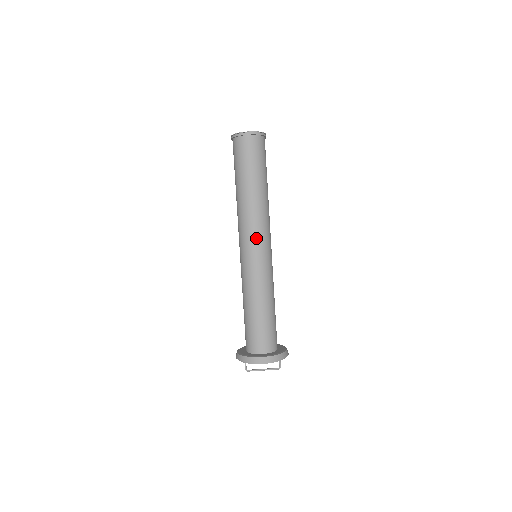
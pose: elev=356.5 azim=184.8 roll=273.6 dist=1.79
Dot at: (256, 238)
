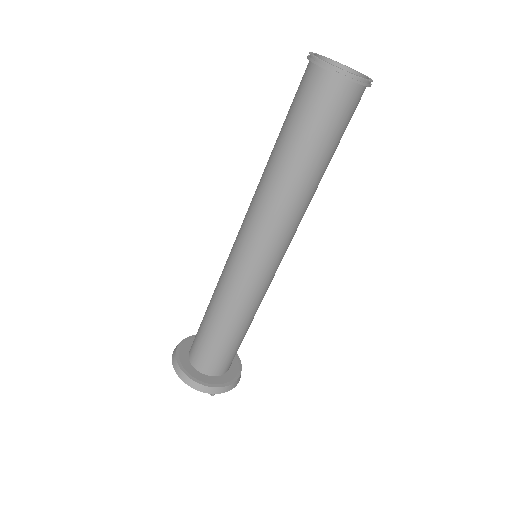
Dot at: (248, 234)
